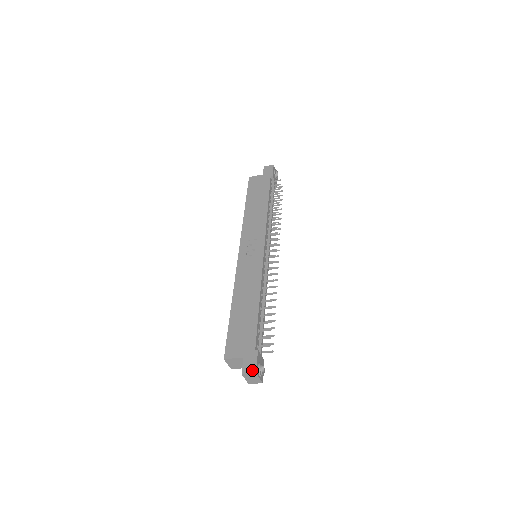
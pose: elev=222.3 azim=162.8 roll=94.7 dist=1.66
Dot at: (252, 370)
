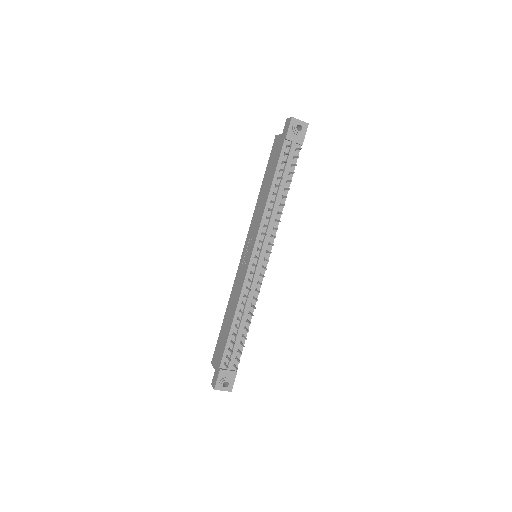
Dot at: (214, 385)
